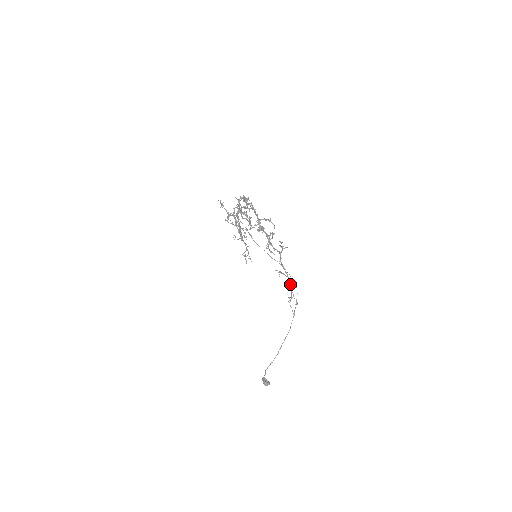
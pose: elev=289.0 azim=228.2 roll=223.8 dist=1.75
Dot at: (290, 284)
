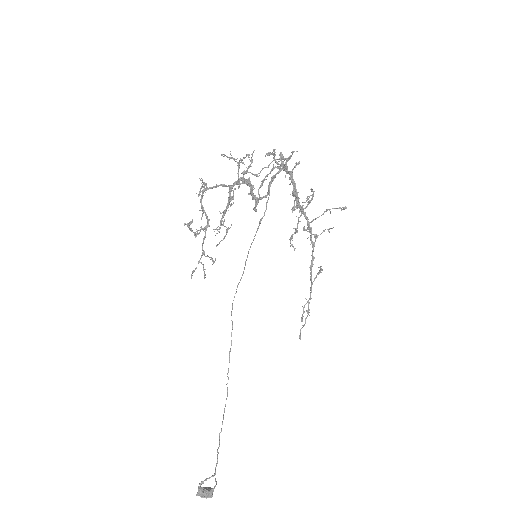
Dot at: (311, 290)
